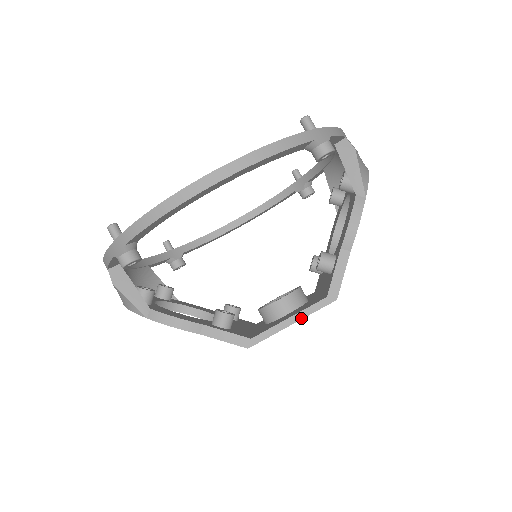
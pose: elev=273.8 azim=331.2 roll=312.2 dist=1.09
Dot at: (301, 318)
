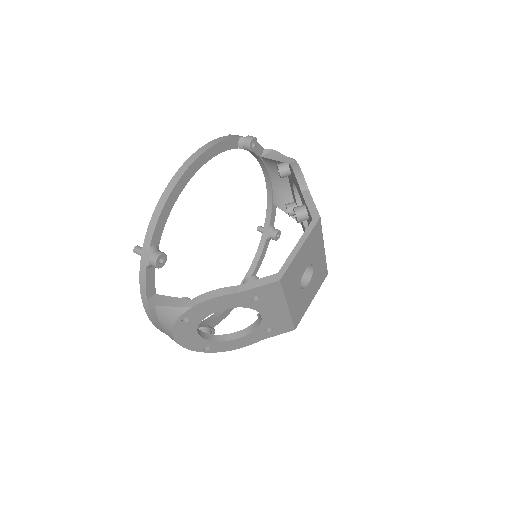
Dot at: (304, 240)
